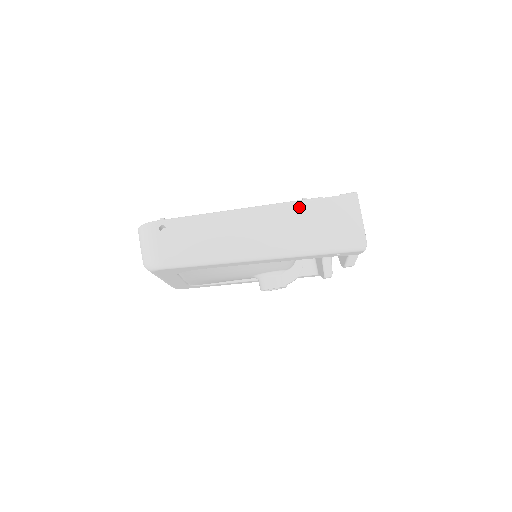
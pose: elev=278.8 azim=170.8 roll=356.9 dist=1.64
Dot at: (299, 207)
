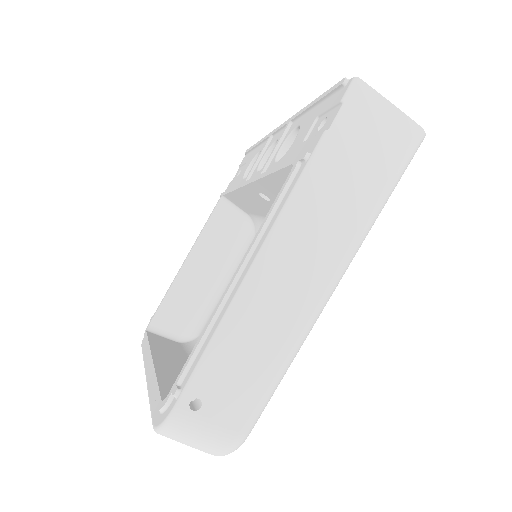
Dot at: (316, 176)
